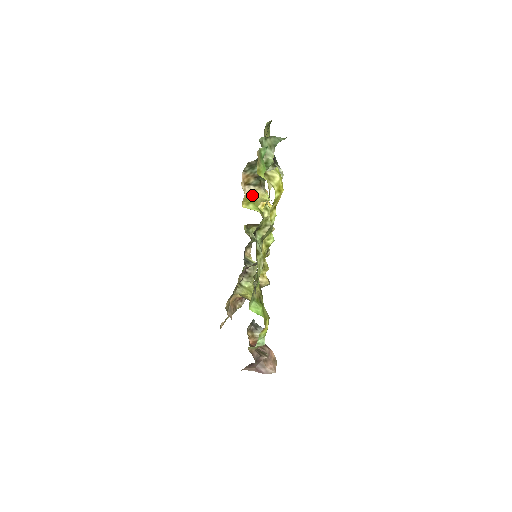
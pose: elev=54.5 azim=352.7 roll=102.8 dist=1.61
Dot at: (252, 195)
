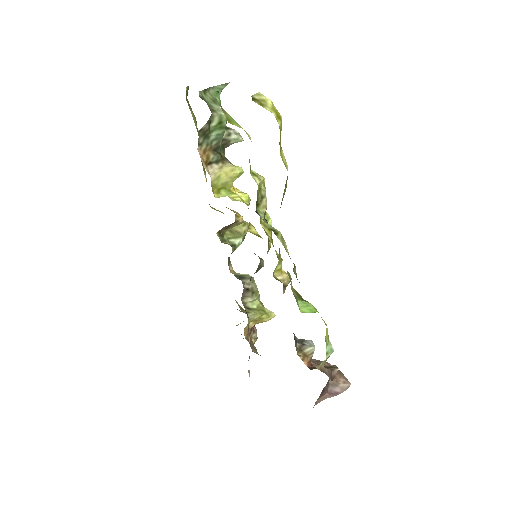
Dot at: (219, 177)
